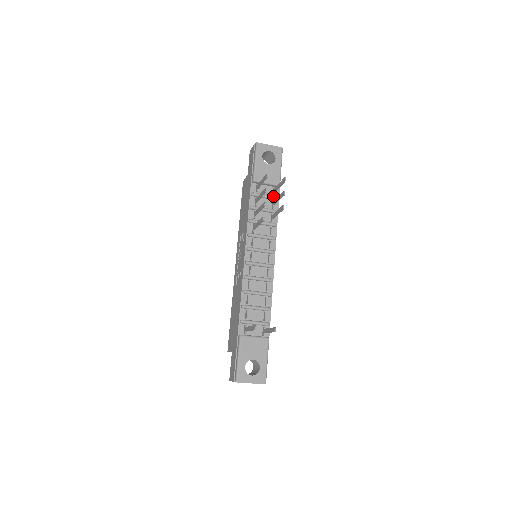
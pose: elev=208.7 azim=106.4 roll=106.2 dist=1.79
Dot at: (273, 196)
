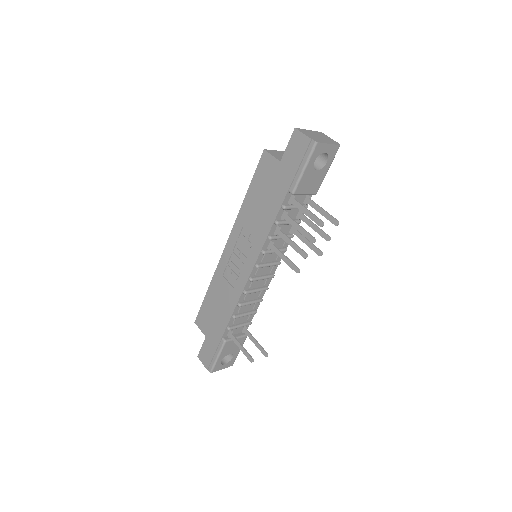
Dot at: occluded
